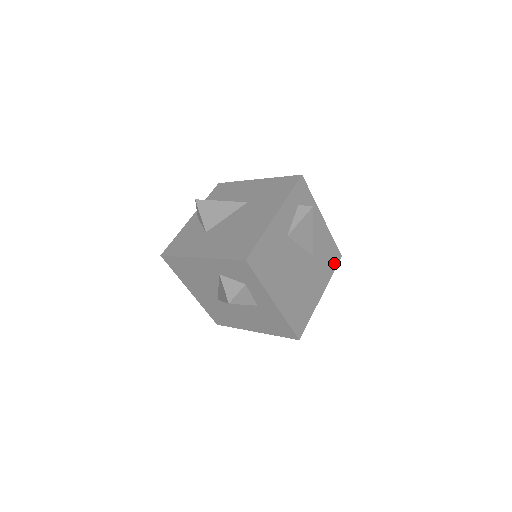
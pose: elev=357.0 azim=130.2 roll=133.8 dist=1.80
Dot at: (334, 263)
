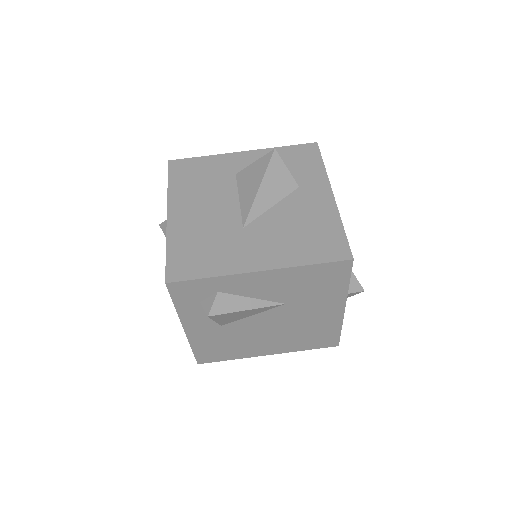
Dot at: (340, 276)
